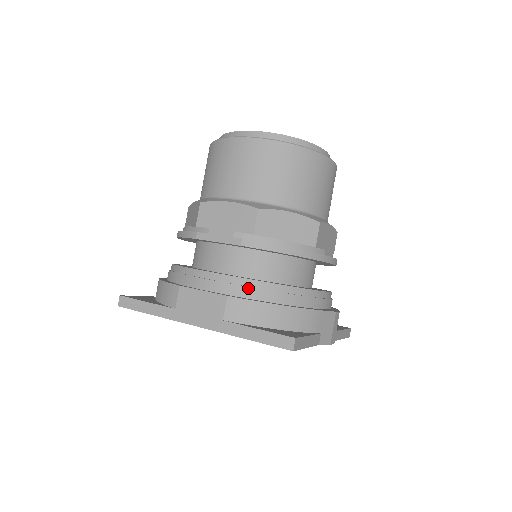
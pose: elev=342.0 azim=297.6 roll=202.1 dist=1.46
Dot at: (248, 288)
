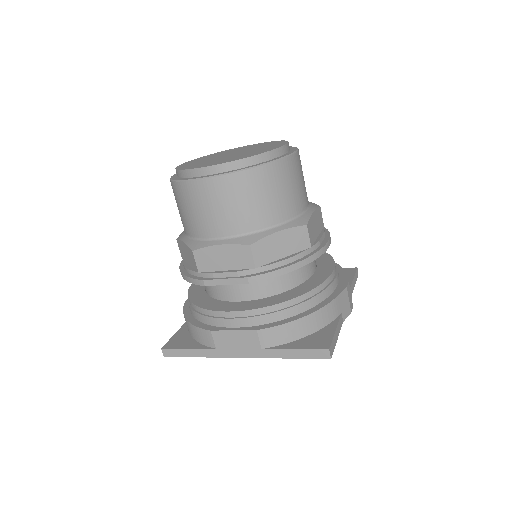
Dot at: (270, 314)
